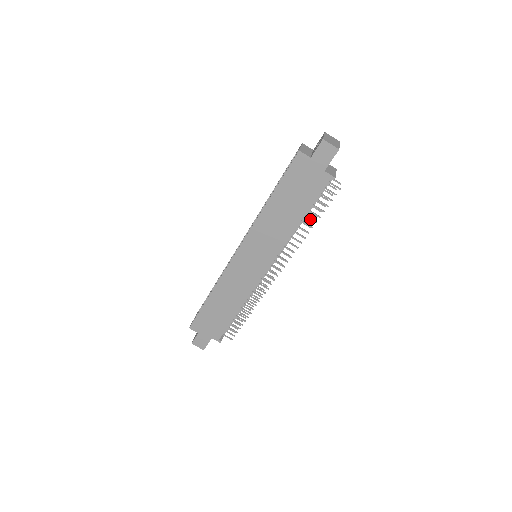
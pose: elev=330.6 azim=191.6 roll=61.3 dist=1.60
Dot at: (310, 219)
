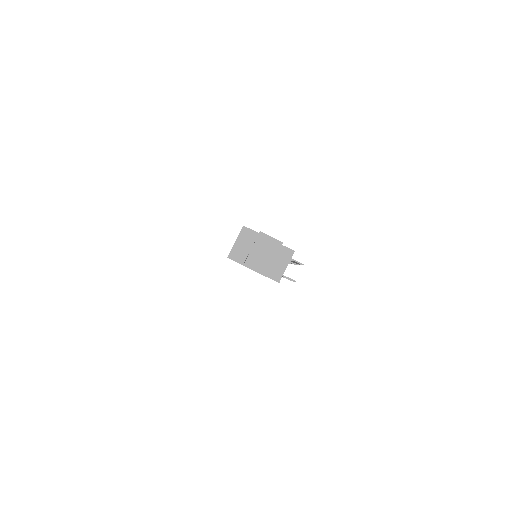
Dot at: occluded
